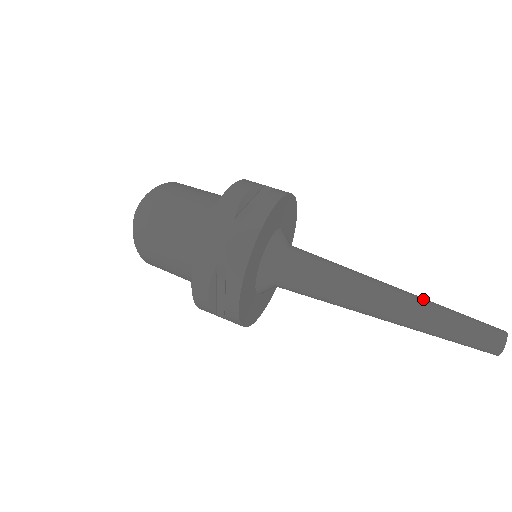
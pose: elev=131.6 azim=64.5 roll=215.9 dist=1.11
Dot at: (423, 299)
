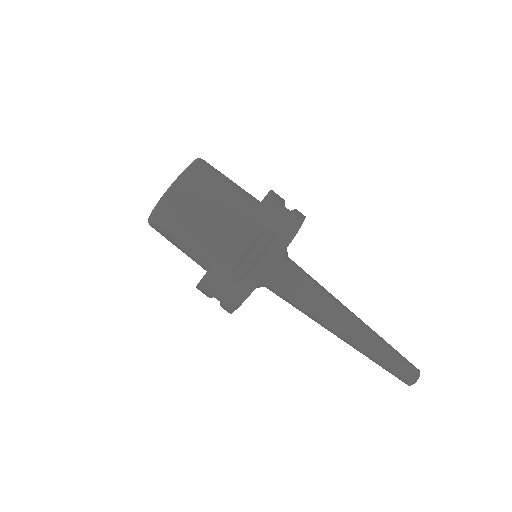
Dot at: (372, 340)
